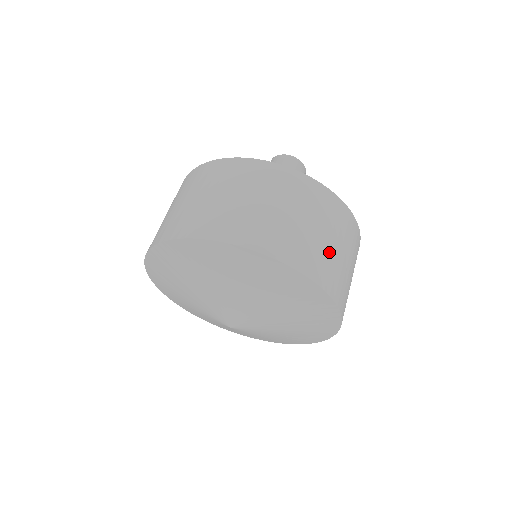
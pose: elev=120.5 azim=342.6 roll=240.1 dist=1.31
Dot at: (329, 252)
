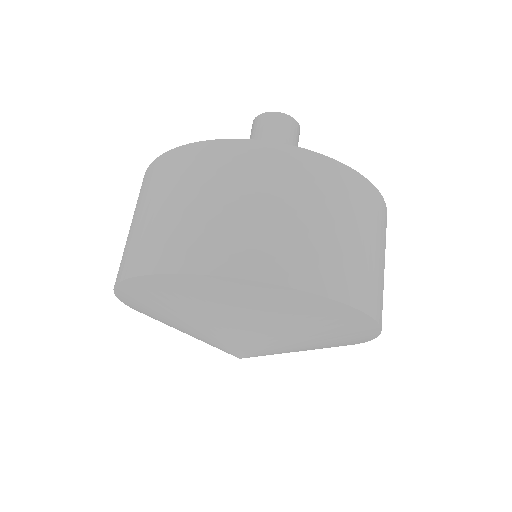
Dot at: (370, 263)
